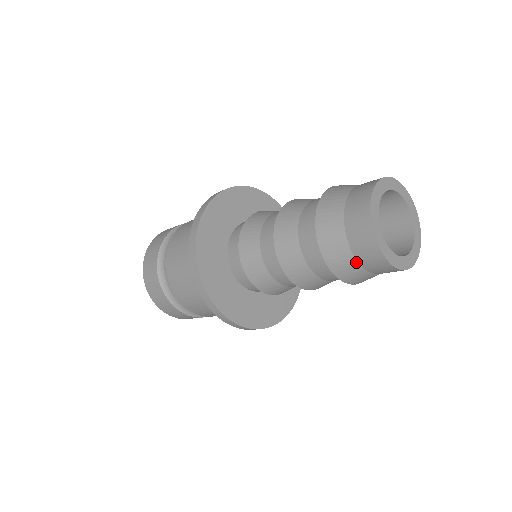
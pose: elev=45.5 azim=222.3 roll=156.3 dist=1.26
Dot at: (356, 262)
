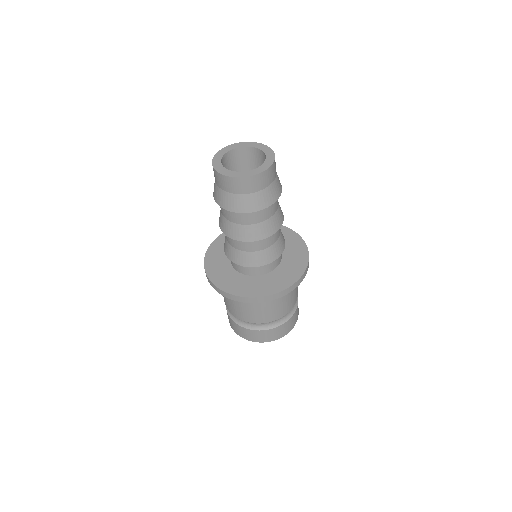
Dot at: (238, 195)
